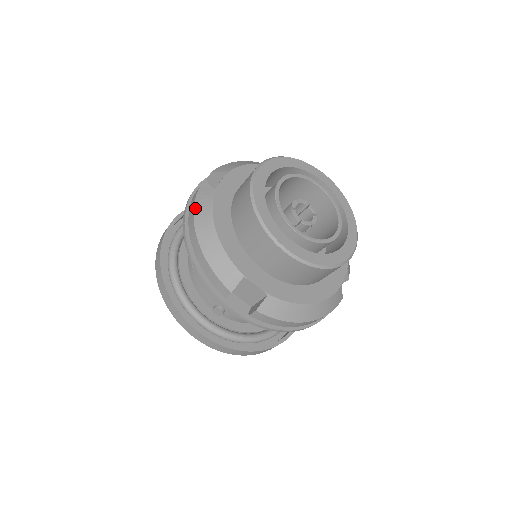
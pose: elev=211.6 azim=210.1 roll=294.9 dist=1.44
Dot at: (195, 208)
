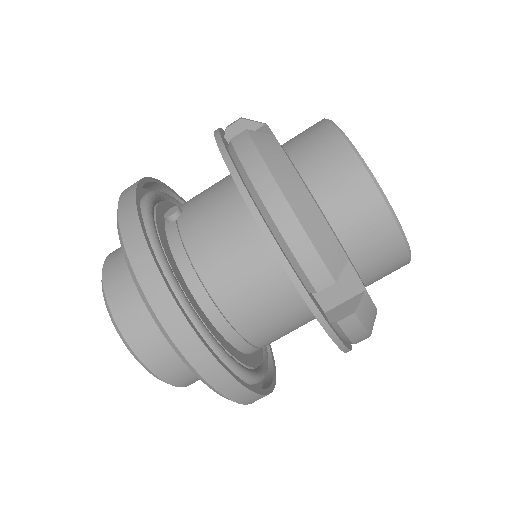
Dot at: occluded
